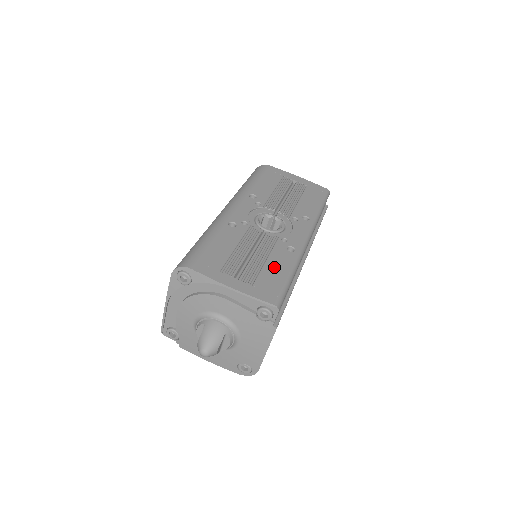
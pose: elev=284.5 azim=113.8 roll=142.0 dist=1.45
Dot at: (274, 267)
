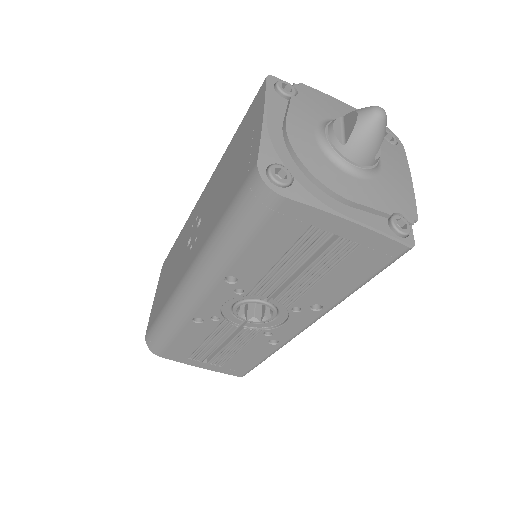
Dot at: (246, 356)
